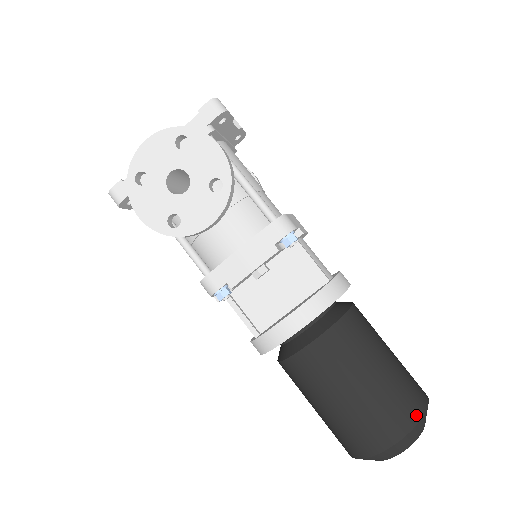
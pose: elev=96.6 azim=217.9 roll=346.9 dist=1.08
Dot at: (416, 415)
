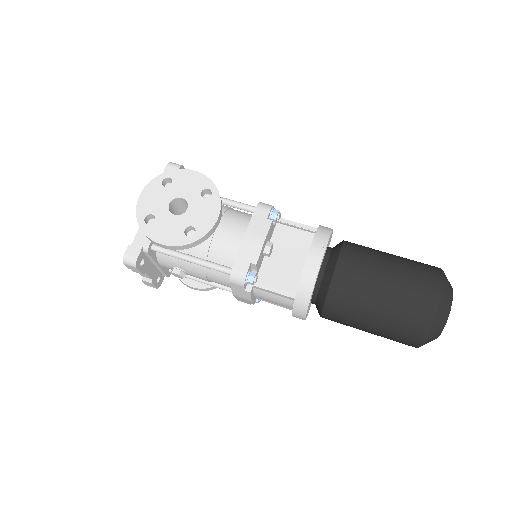
Dot at: (438, 272)
